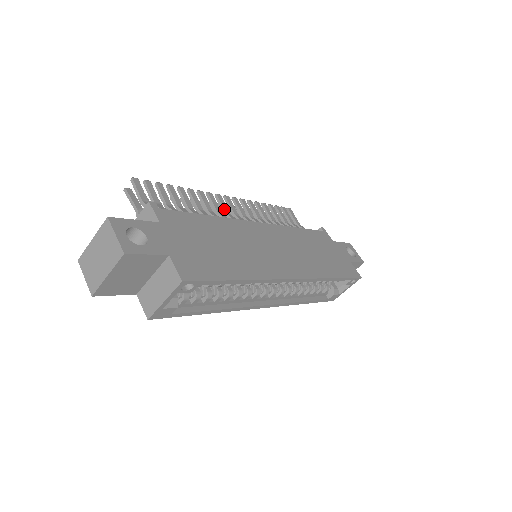
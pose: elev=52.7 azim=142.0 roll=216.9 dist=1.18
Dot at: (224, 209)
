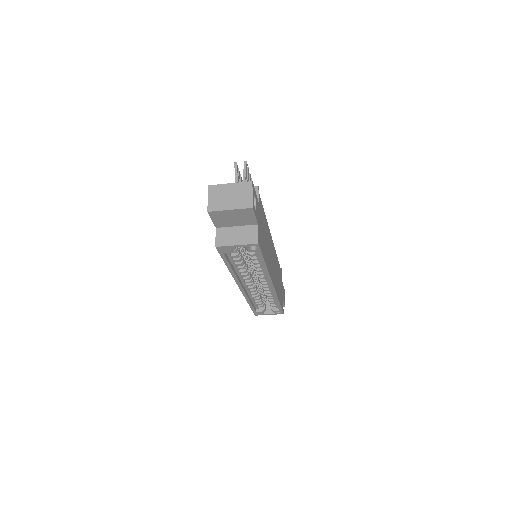
Dot at: occluded
